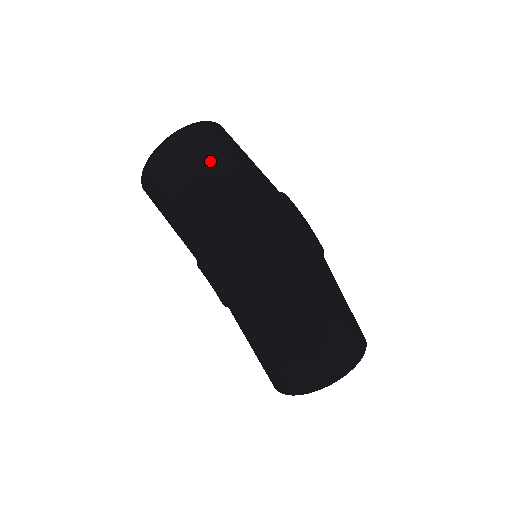
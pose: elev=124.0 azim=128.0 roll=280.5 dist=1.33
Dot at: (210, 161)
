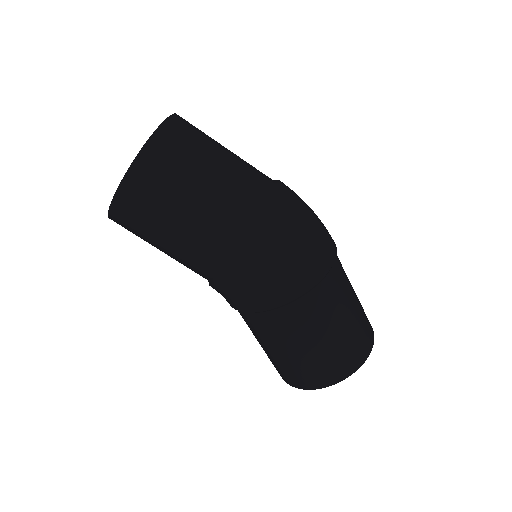
Dot at: (216, 151)
